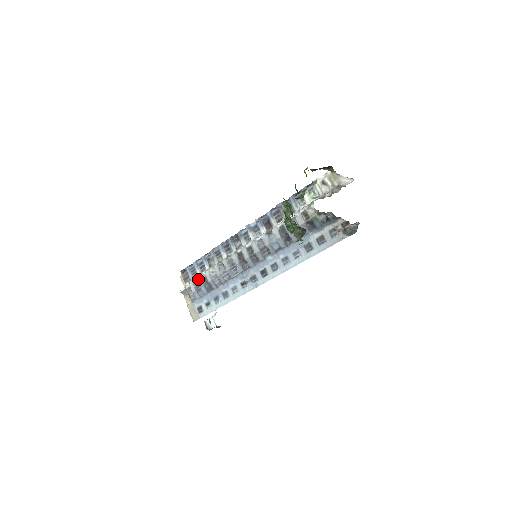
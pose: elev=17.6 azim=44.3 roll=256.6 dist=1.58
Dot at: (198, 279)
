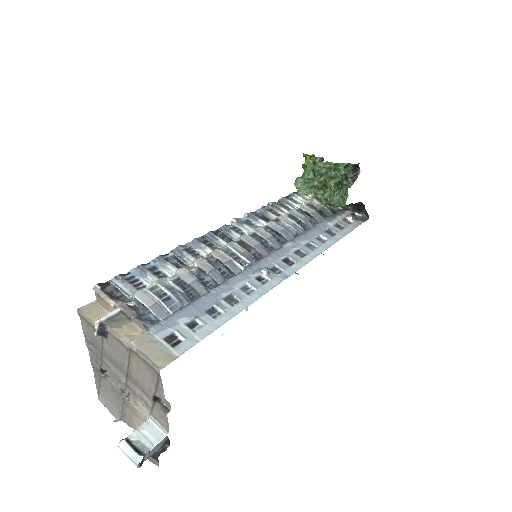
Dot at: (160, 282)
